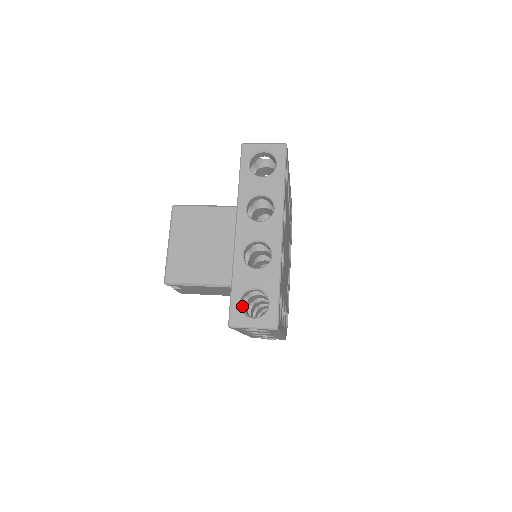
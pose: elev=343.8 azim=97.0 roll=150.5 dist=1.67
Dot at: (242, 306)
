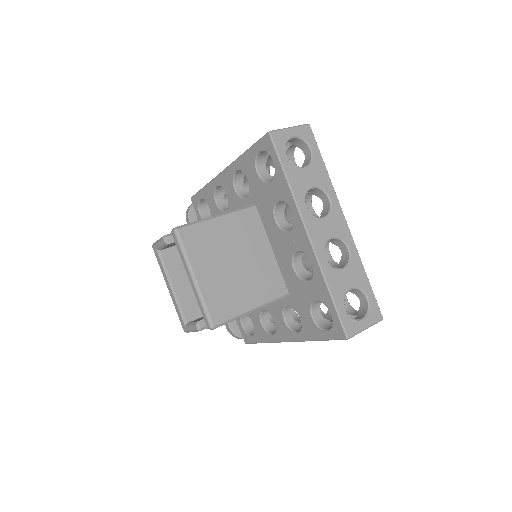
Dot at: (317, 313)
